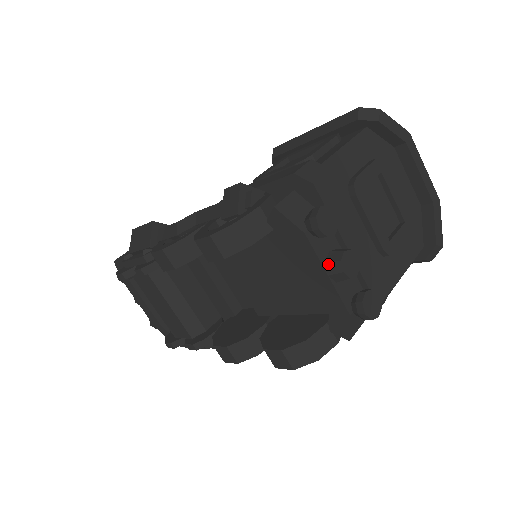
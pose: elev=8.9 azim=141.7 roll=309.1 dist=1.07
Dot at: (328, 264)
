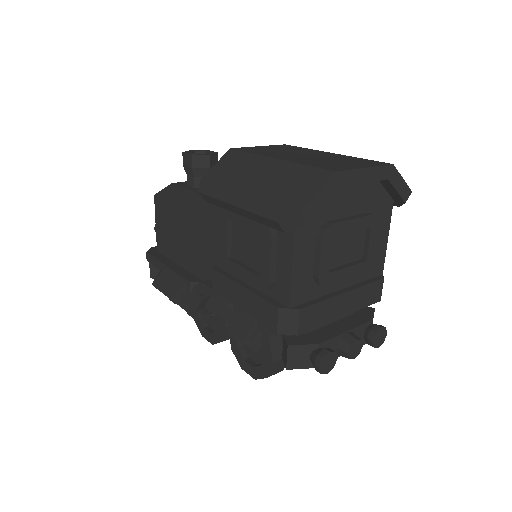
Dot at: occluded
